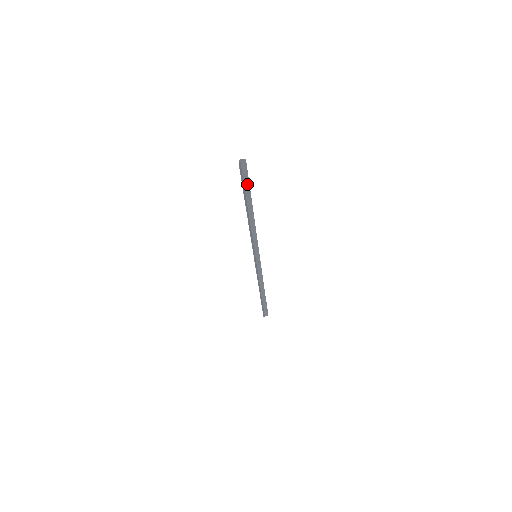
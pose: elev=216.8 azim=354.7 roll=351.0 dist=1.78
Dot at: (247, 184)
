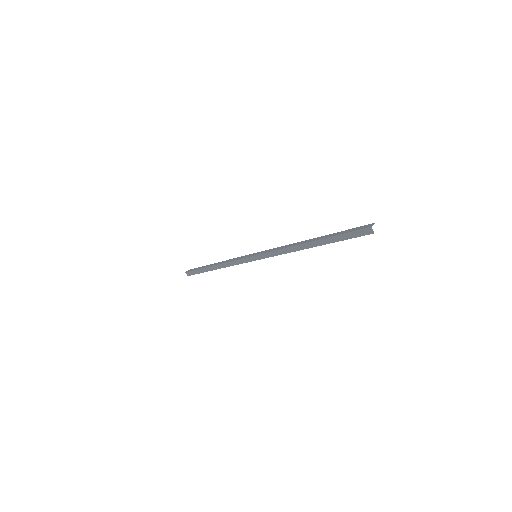
Dot at: (342, 232)
